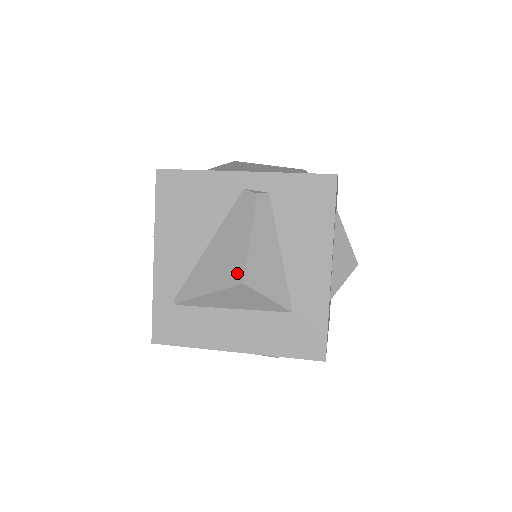
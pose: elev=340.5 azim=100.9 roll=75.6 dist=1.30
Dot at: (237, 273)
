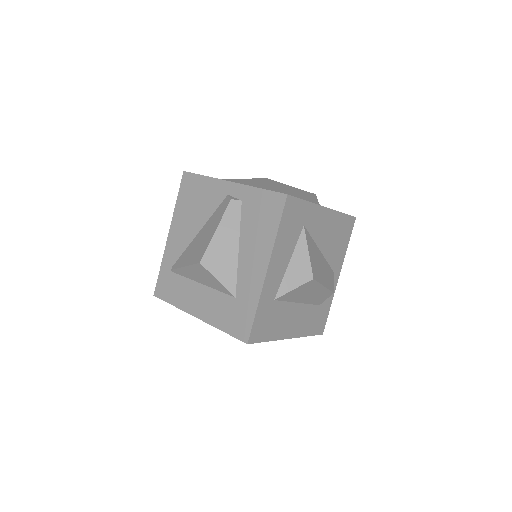
Dot at: (200, 255)
